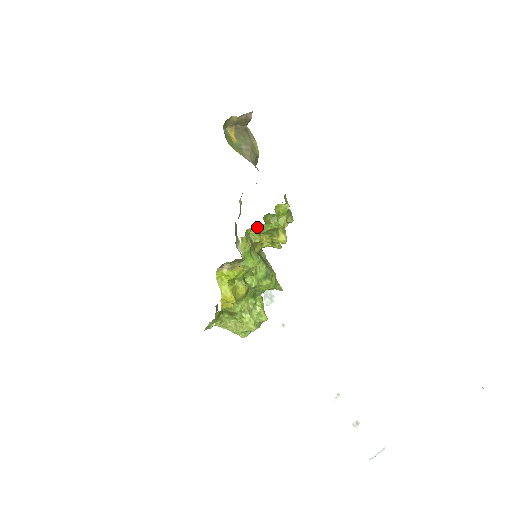
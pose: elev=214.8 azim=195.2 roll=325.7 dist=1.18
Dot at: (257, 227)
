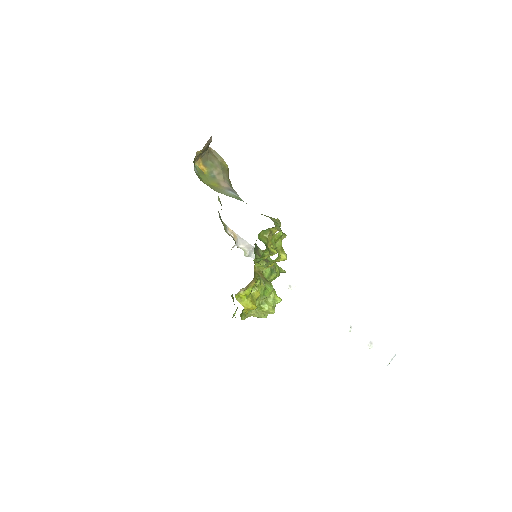
Dot at: (264, 265)
